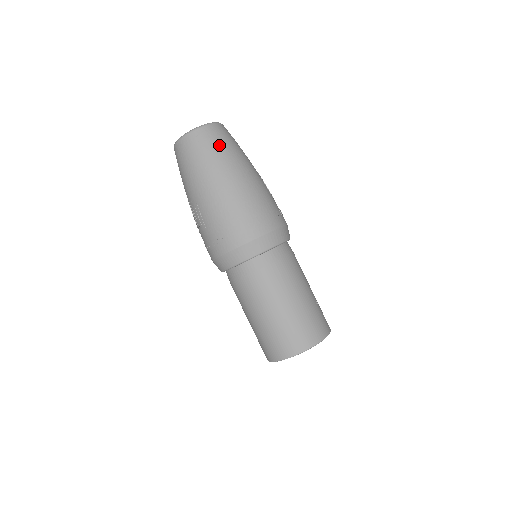
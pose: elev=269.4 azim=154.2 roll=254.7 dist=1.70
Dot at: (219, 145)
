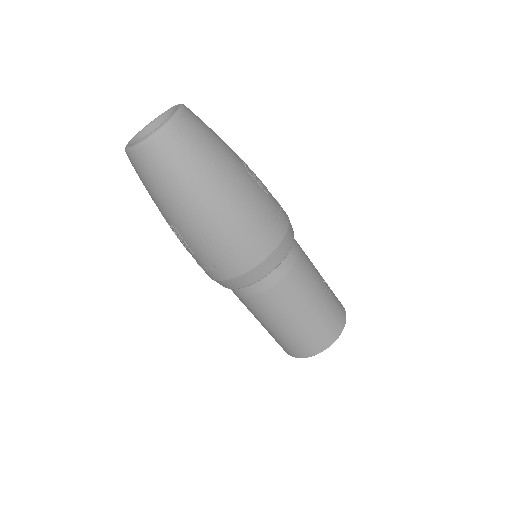
Dot at: (188, 156)
